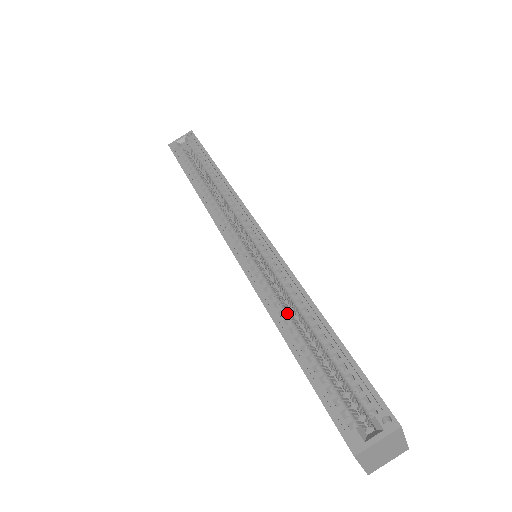
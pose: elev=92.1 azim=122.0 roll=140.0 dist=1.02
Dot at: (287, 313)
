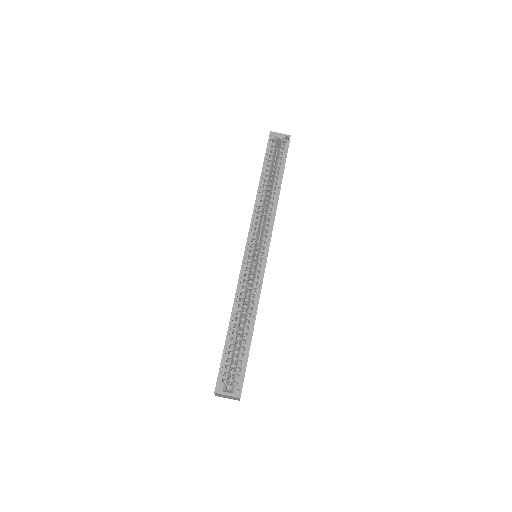
Dot at: (242, 308)
